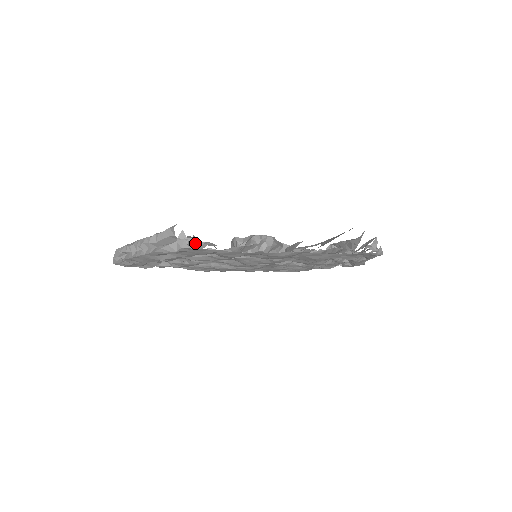
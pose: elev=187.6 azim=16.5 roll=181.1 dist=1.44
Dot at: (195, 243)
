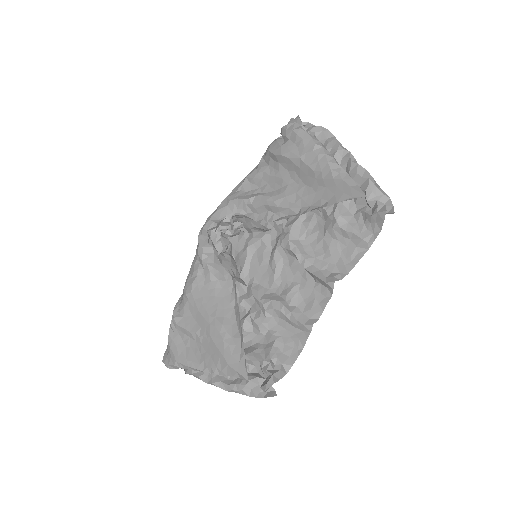
Dot at: (277, 380)
